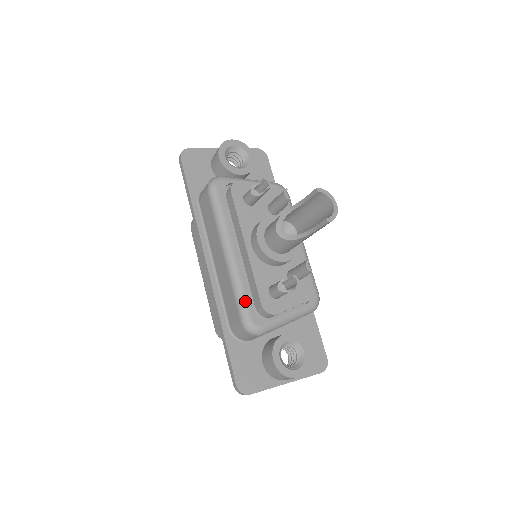
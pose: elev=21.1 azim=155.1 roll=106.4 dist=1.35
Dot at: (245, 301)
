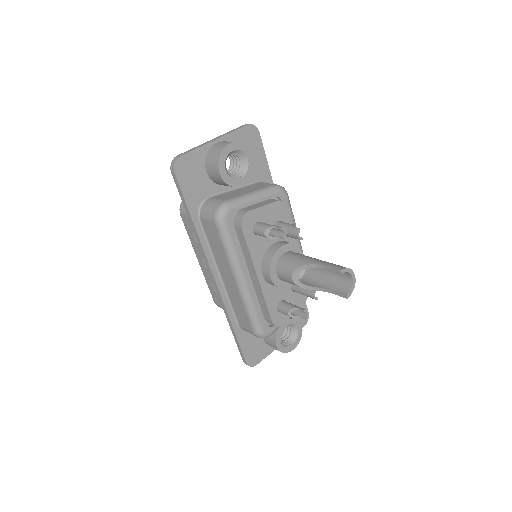
Dot at: (257, 319)
